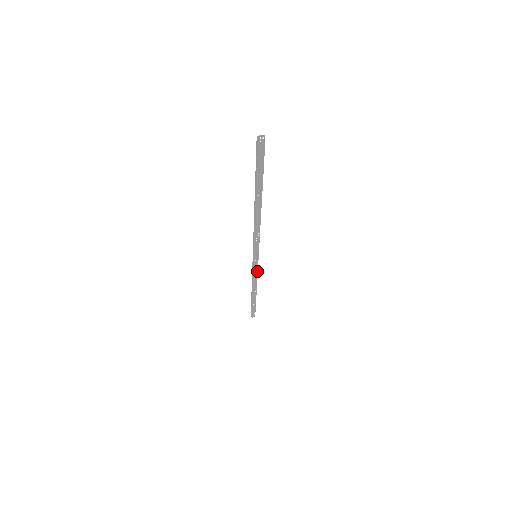
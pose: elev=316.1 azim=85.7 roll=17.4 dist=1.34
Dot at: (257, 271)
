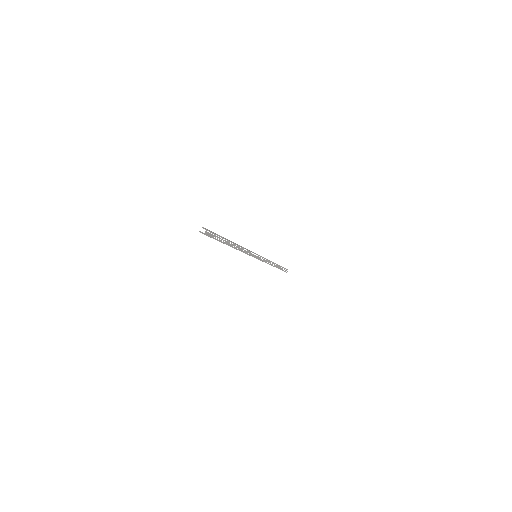
Dot at: (263, 261)
